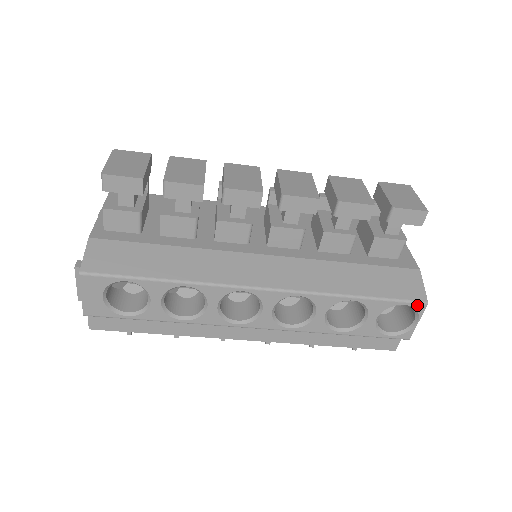
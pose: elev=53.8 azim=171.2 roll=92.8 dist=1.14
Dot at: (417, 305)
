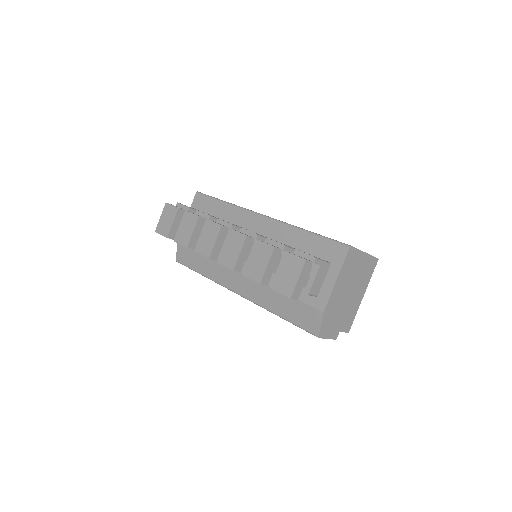
Dot at: (314, 335)
